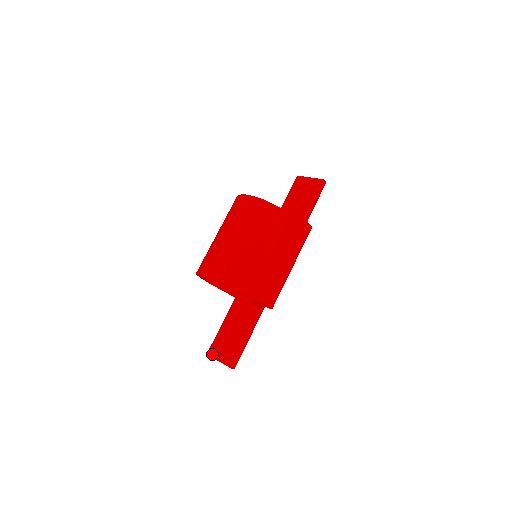
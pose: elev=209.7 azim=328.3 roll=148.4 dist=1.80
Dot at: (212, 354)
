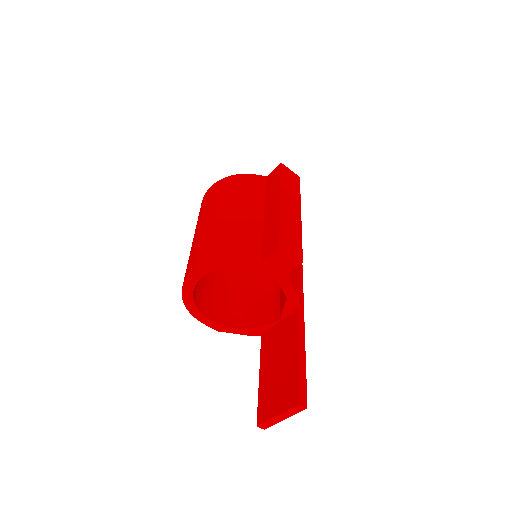
Dot at: (264, 417)
